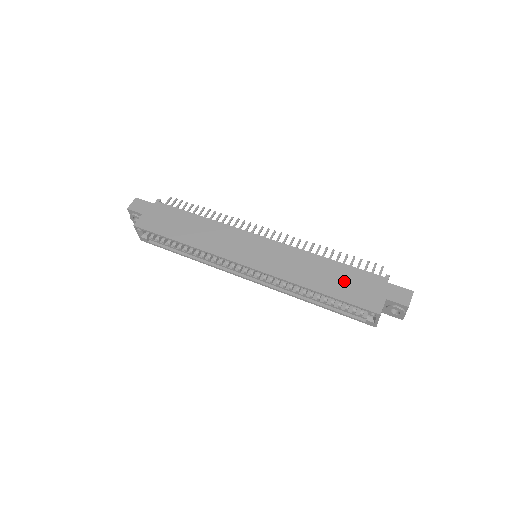
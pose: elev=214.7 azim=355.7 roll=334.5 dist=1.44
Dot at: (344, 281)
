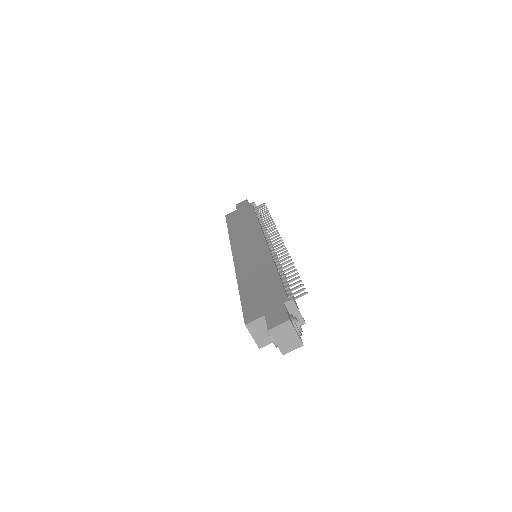
Dot at: (261, 289)
